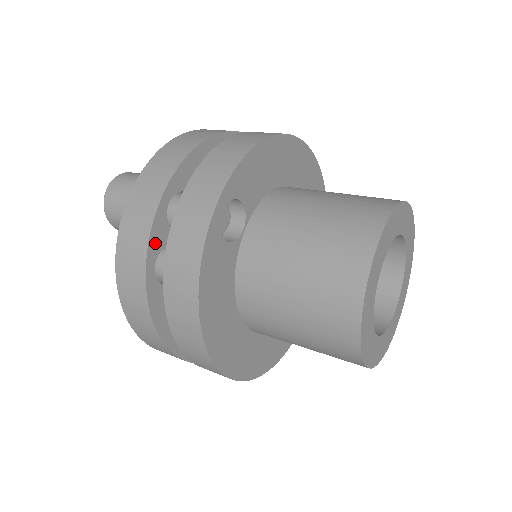
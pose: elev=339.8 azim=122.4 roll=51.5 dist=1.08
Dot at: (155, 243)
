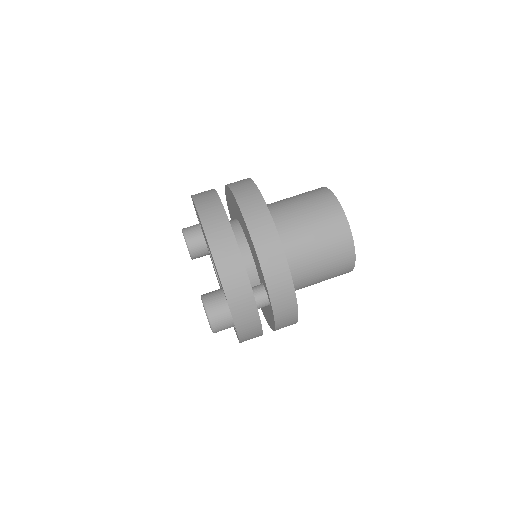
Dot at: occluded
